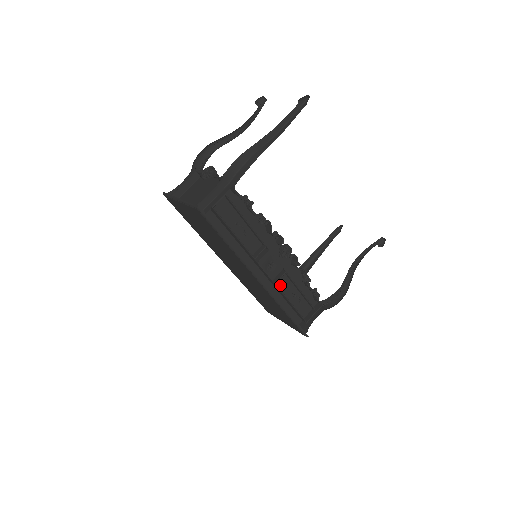
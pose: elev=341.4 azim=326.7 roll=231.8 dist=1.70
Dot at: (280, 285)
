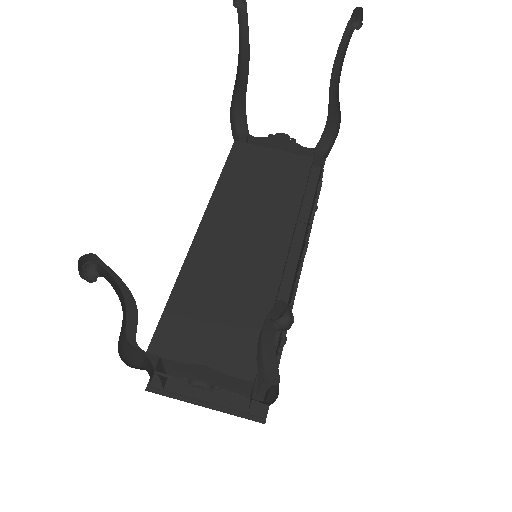
Dot at: occluded
